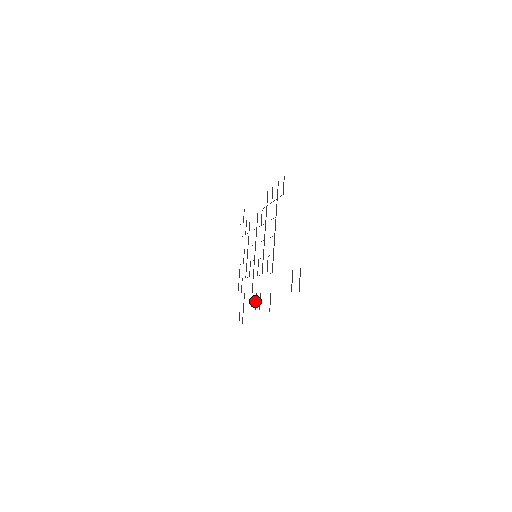
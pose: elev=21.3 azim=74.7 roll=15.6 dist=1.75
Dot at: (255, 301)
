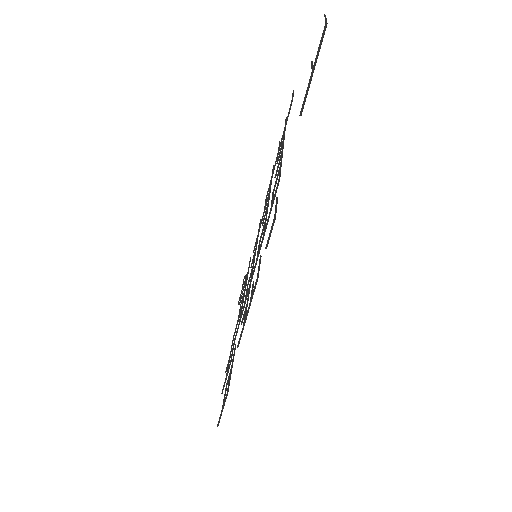
Dot at: (251, 291)
